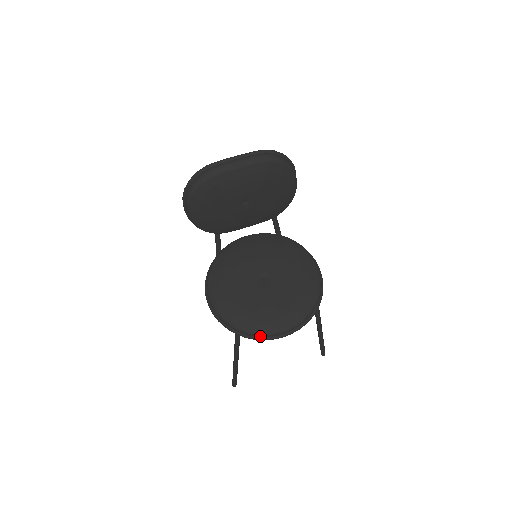
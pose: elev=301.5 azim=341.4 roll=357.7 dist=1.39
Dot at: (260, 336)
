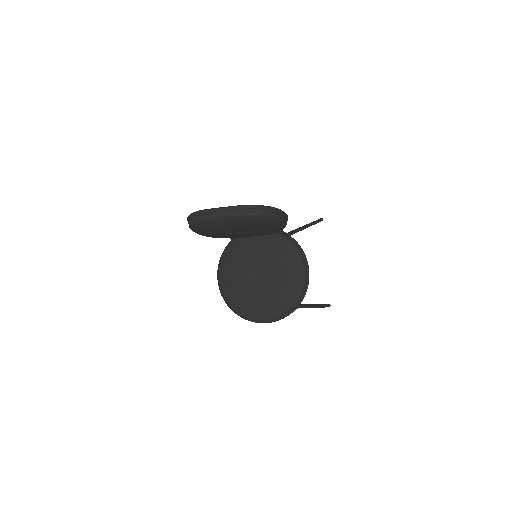
Dot at: (246, 319)
